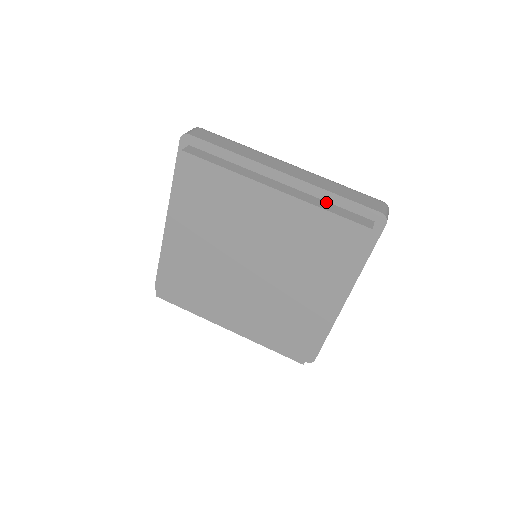
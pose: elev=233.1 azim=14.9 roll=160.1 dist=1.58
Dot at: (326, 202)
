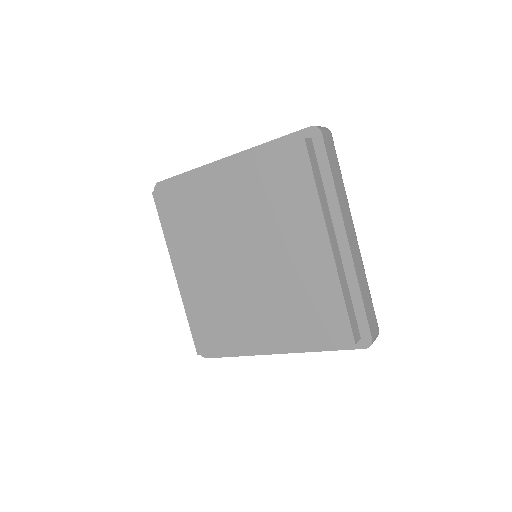
Dot at: (349, 290)
